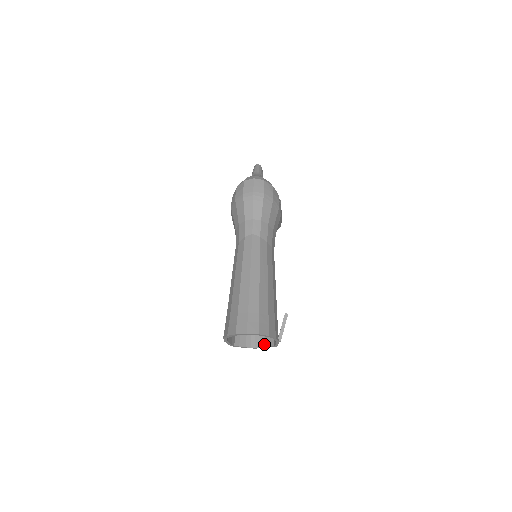
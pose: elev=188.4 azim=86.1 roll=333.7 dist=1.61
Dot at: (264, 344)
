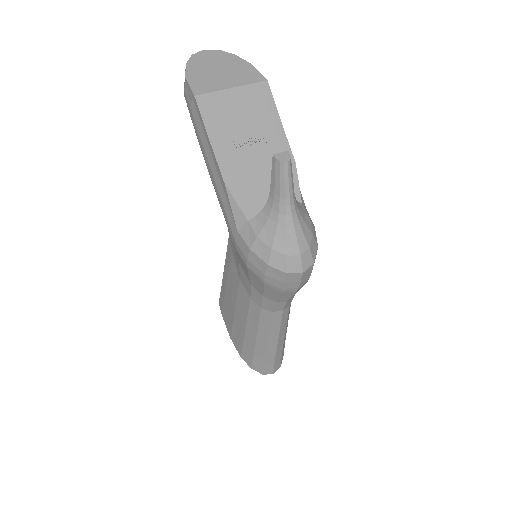
Dot at: occluded
